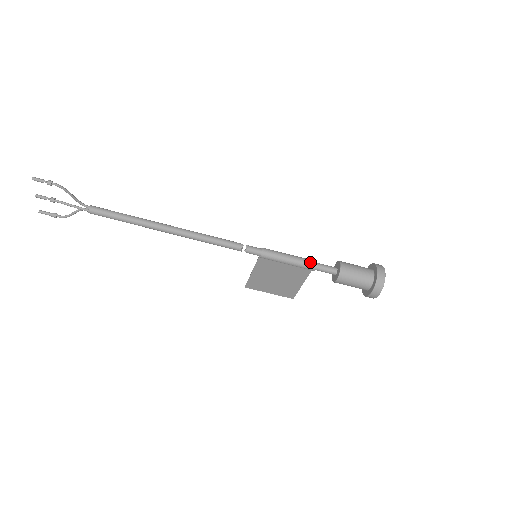
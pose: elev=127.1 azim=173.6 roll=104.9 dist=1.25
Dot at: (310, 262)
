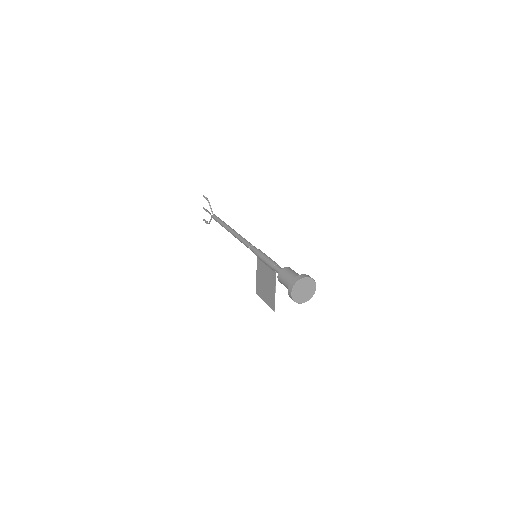
Dot at: (274, 262)
